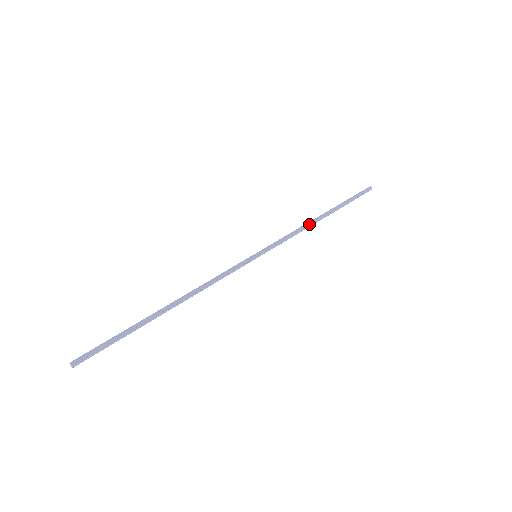
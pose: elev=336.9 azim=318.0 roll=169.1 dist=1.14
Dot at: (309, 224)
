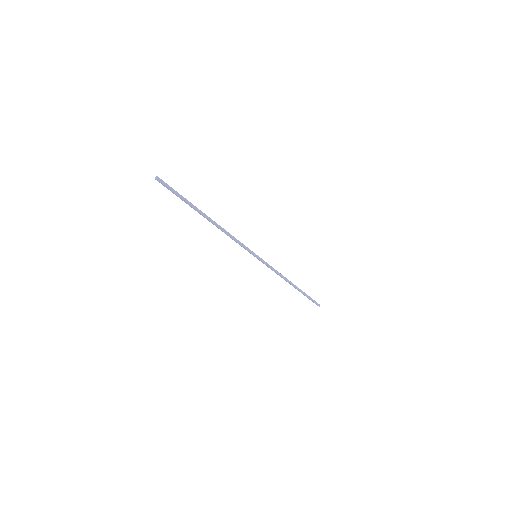
Dot at: (286, 278)
